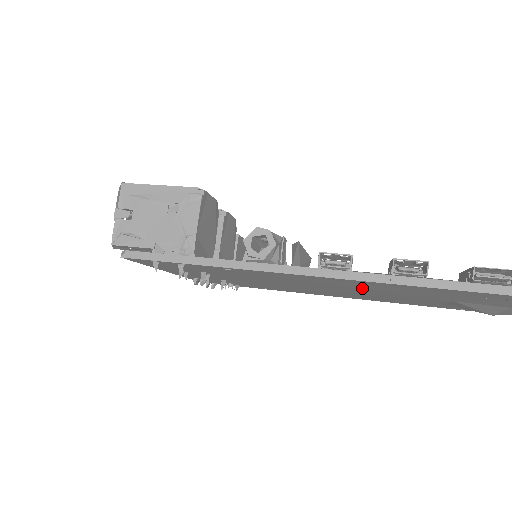
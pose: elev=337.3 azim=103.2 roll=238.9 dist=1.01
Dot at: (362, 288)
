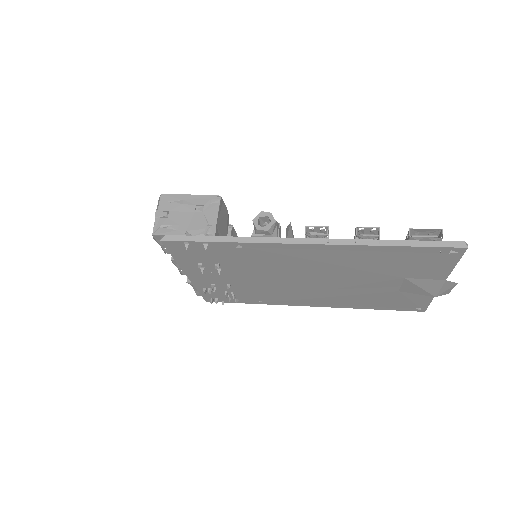
Dot at: (337, 265)
